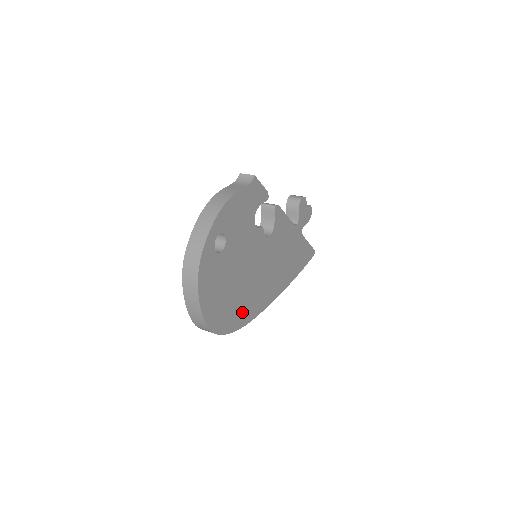
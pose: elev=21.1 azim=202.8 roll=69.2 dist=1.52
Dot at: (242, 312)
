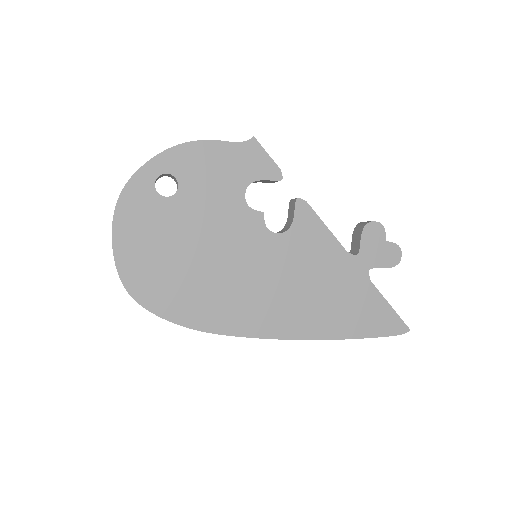
Dot at: (196, 306)
